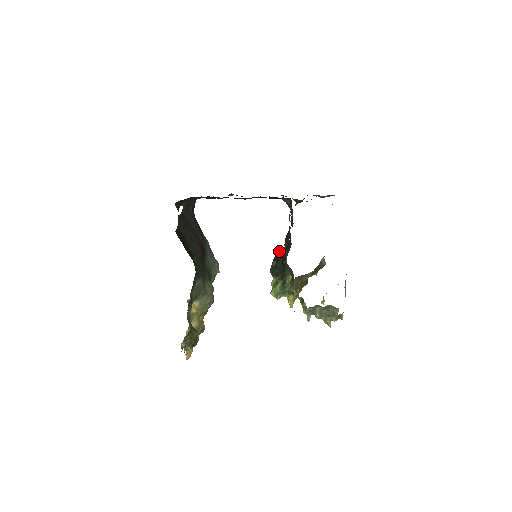
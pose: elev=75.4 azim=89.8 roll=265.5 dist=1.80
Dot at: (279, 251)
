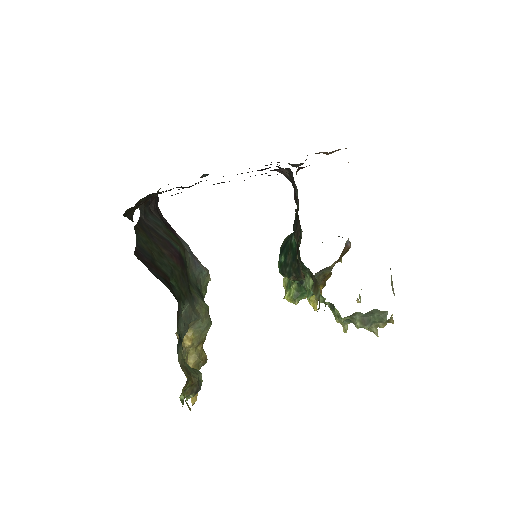
Dot at: (285, 240)
